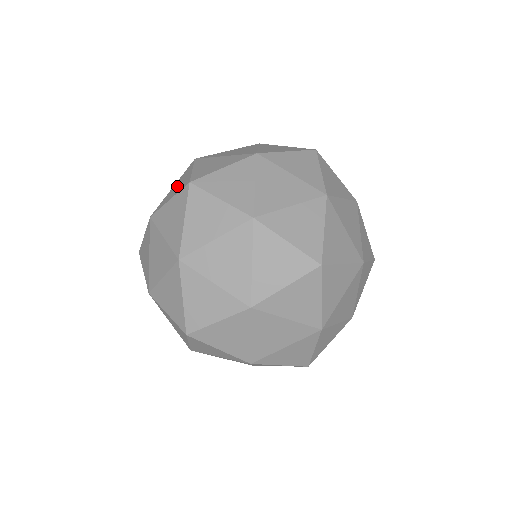
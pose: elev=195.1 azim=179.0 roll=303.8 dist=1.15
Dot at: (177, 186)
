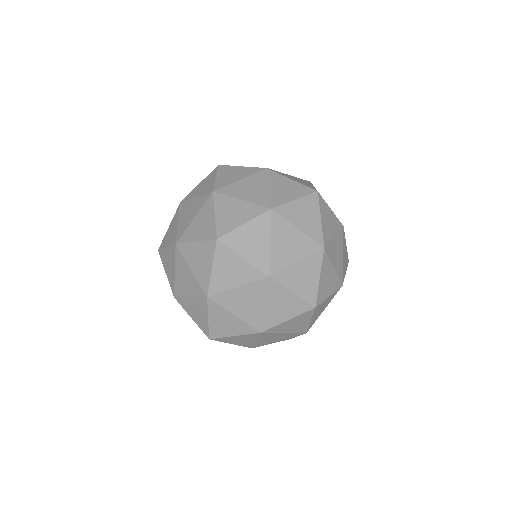
Dot at: occluded
